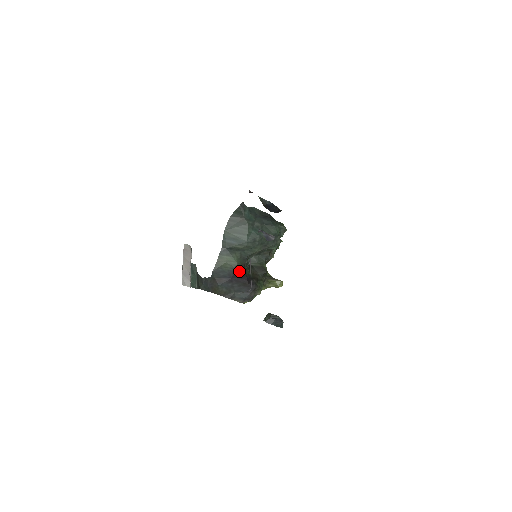
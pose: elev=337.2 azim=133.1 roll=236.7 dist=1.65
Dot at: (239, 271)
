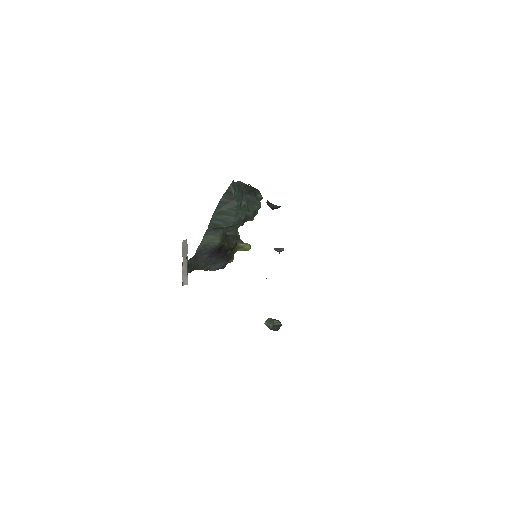
Dot at: (219, 247)
